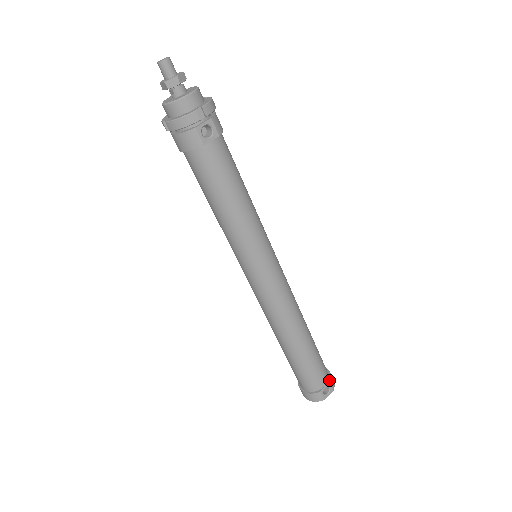
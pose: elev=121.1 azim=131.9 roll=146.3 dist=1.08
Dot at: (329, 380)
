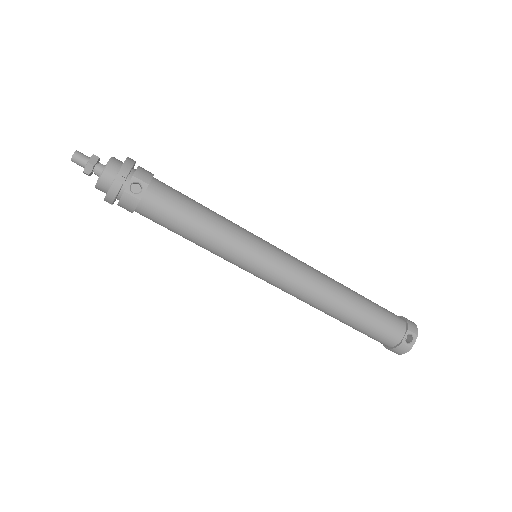
Dot at: (406, 328)
